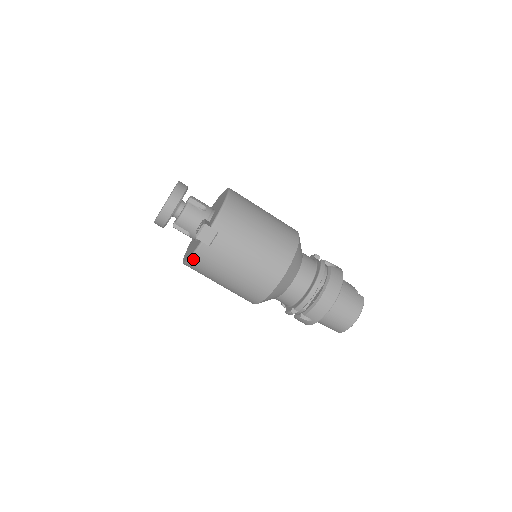
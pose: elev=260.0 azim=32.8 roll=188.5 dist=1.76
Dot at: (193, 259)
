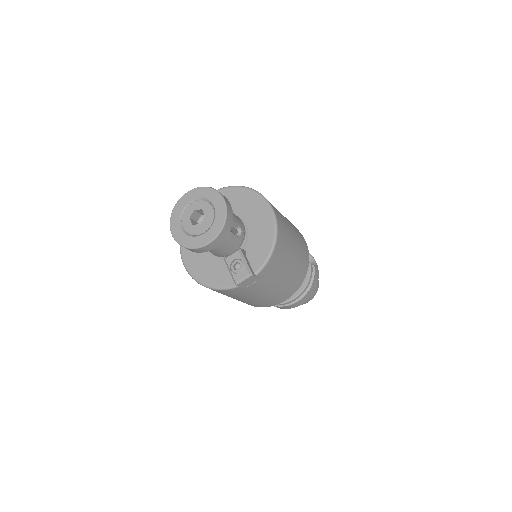
Dot at: (215, 290)
